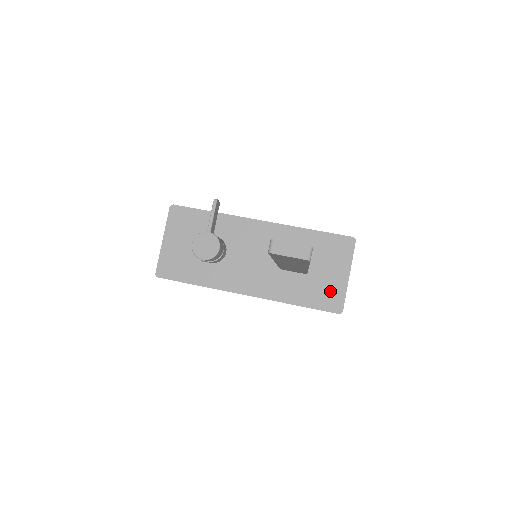
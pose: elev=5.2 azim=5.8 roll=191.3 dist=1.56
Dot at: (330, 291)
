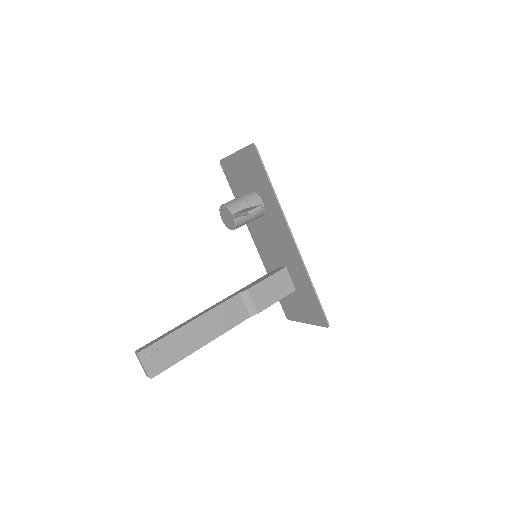
Dot at: (292, 309)
